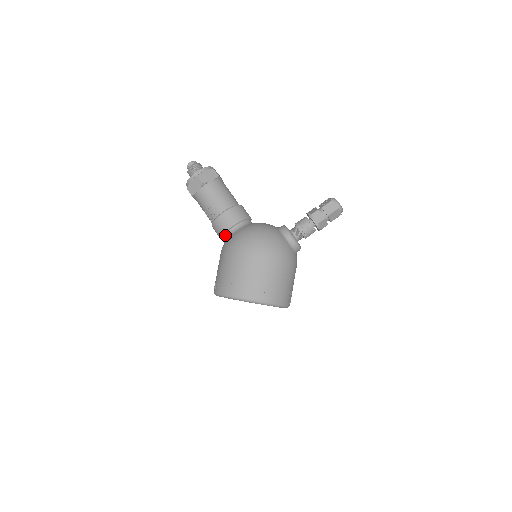
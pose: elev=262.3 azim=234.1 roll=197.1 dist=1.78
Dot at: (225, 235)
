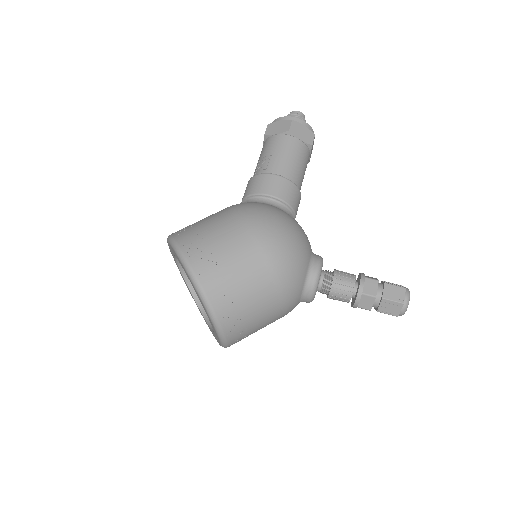
Dot at: (251, 198)
